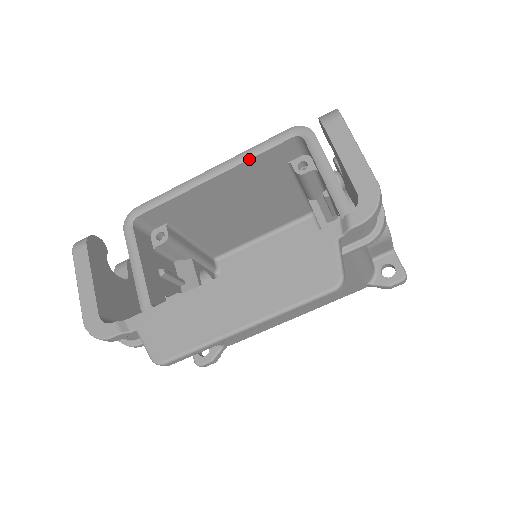
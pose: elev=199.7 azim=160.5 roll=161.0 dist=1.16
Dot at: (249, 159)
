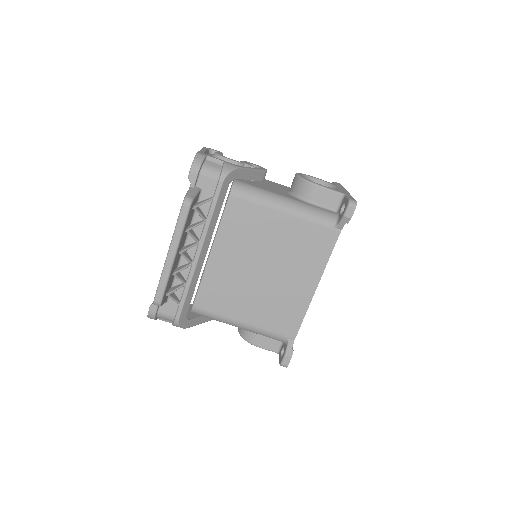
Dot at: occluded
